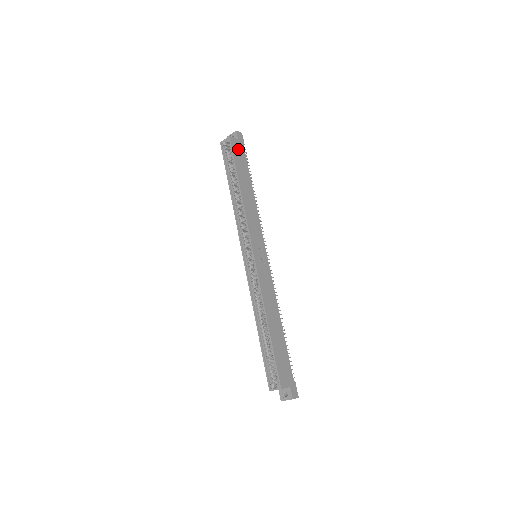
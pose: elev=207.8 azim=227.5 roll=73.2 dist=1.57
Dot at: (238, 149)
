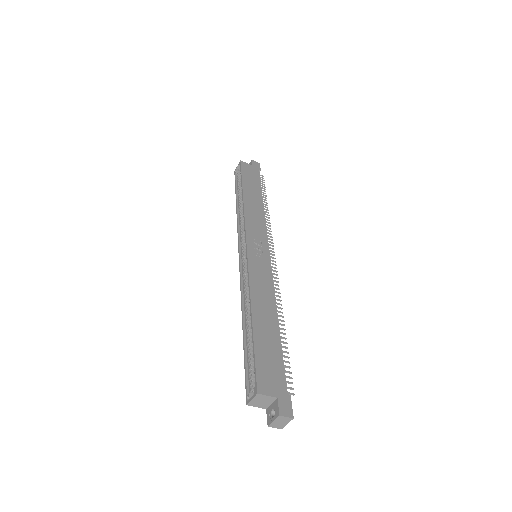
Dot at: (250, 171)
